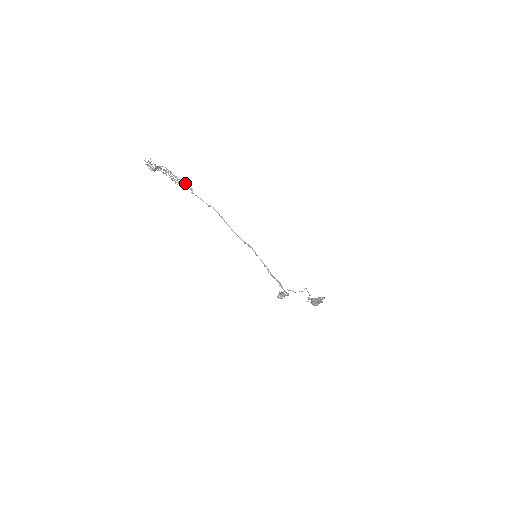
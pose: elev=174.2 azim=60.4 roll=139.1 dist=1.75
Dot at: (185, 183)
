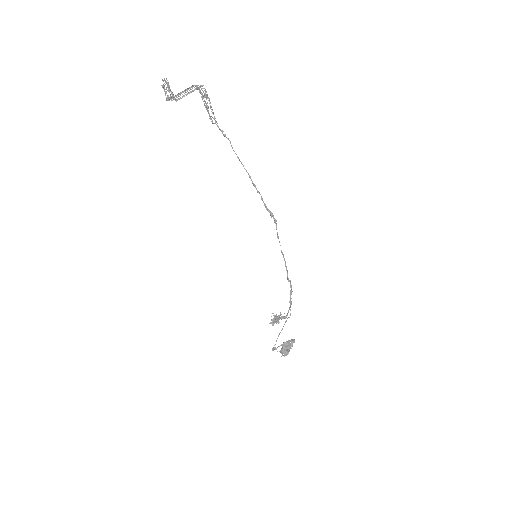
Dot at: (216, 121)
